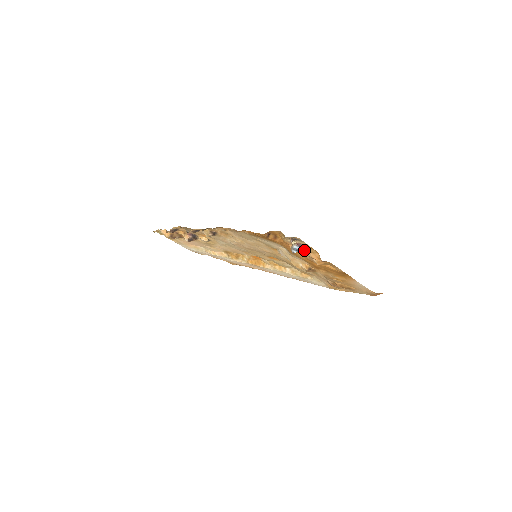
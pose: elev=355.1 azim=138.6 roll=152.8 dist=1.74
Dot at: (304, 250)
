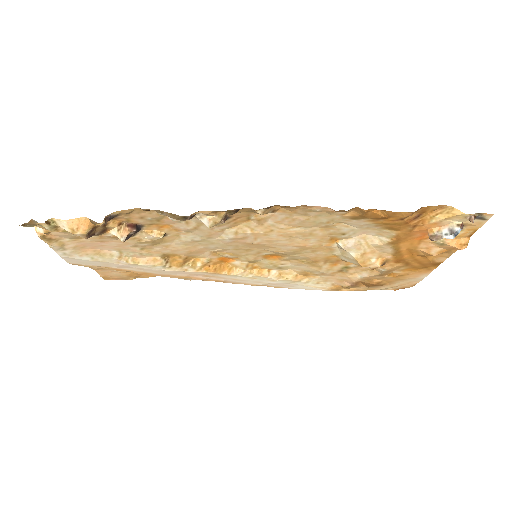
Dot at: occluded
